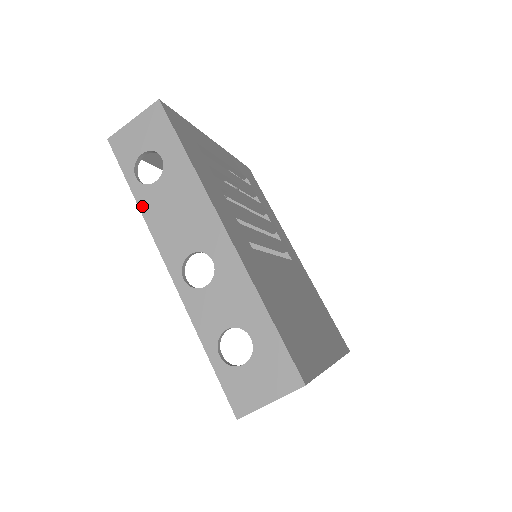
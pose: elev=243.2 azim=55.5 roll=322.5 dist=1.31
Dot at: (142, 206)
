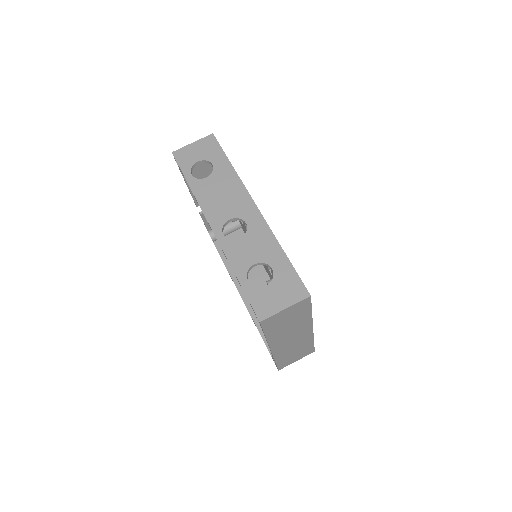
Dot at: (195, 191)
